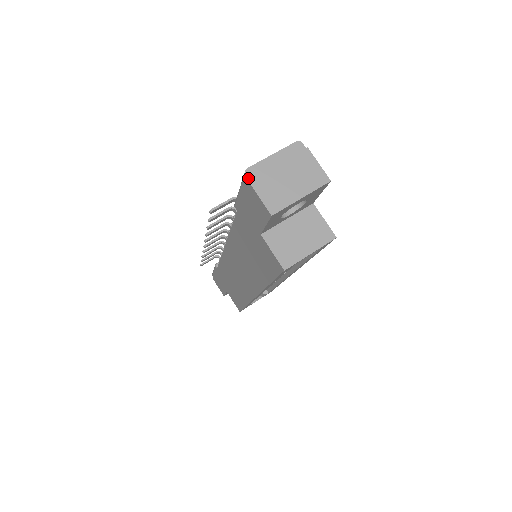
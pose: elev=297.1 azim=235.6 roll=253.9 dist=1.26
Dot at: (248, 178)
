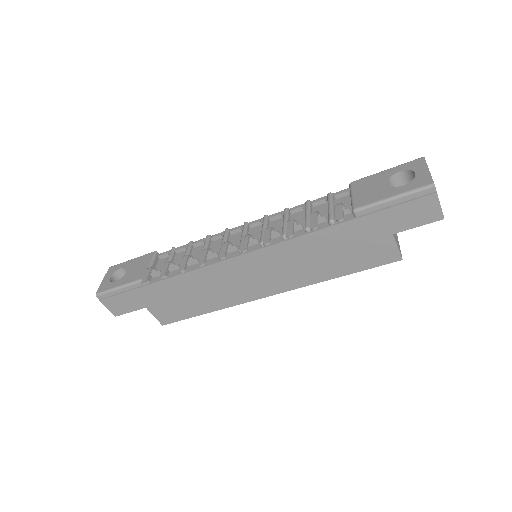
Dot at: (435, 190)
